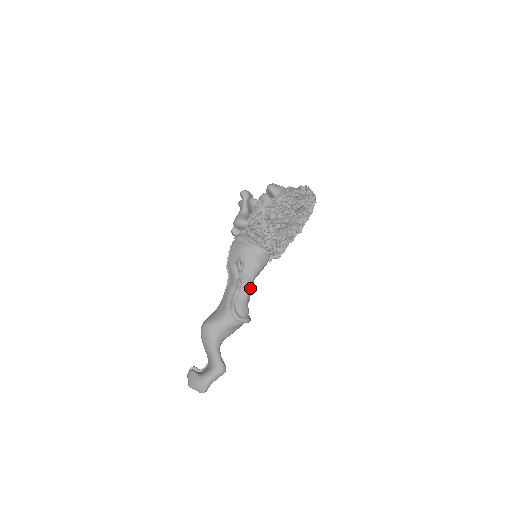
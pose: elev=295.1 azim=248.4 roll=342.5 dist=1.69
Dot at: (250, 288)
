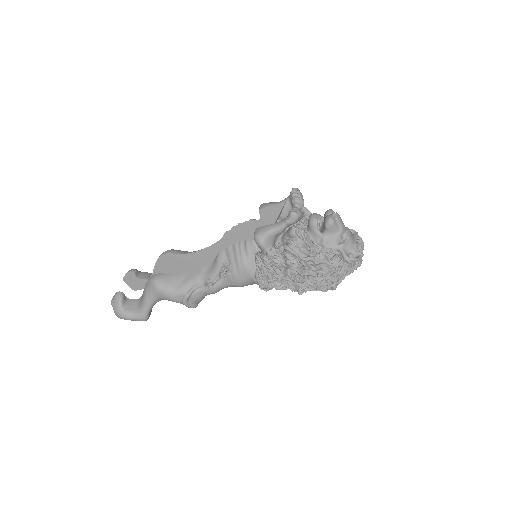
Dot at: (217, 291)
